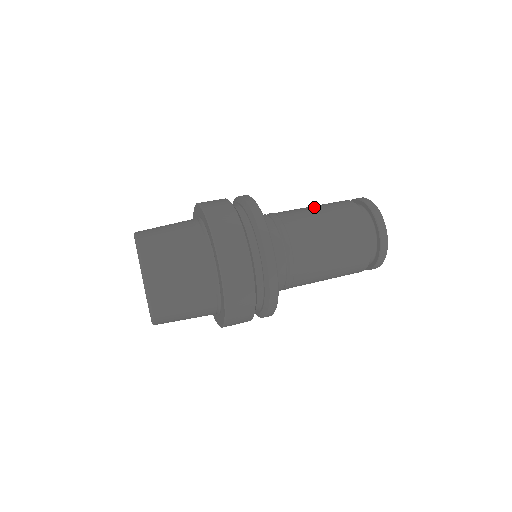
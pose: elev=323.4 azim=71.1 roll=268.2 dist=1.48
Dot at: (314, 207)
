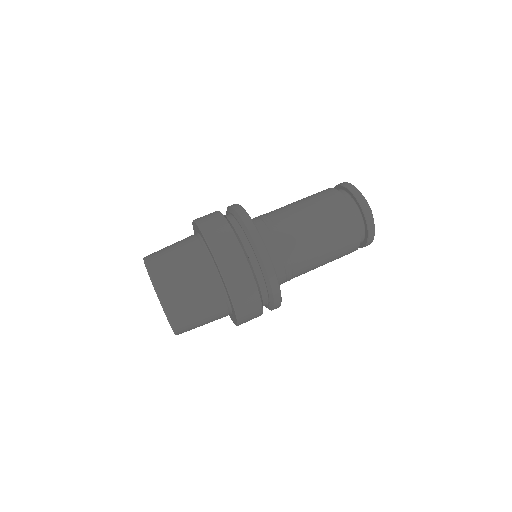
Dot at: (296, 201)
